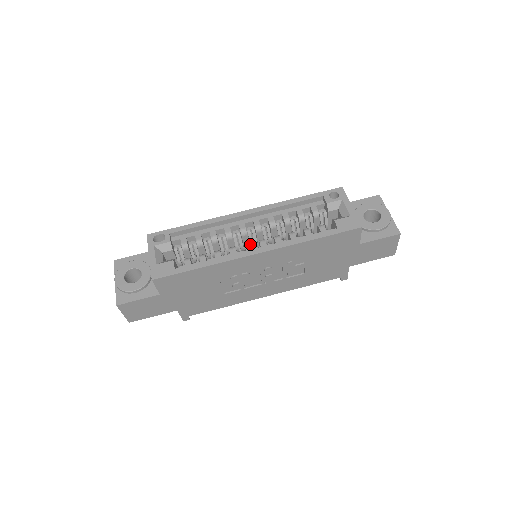
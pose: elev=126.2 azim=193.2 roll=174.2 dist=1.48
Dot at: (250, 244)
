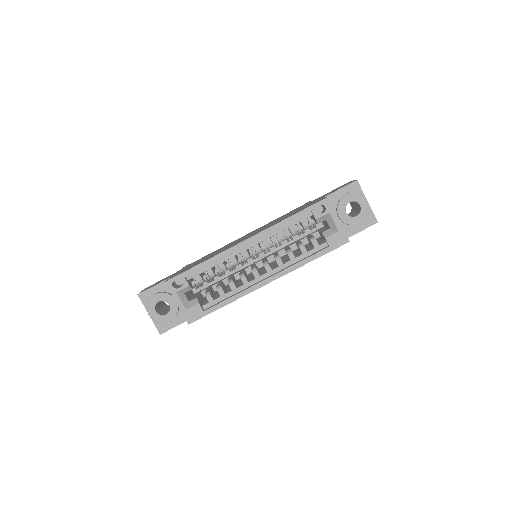
Dot at: (257, 271)
